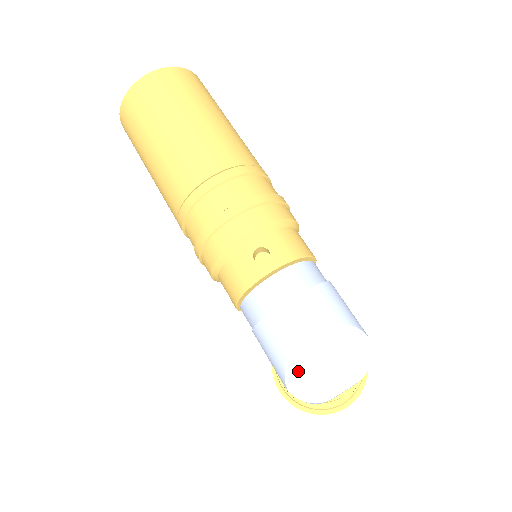
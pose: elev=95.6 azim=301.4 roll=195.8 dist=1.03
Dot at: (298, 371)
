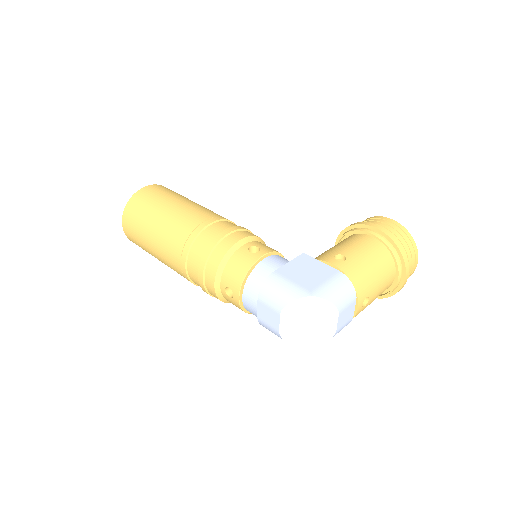
Dot at: (297, 339)
